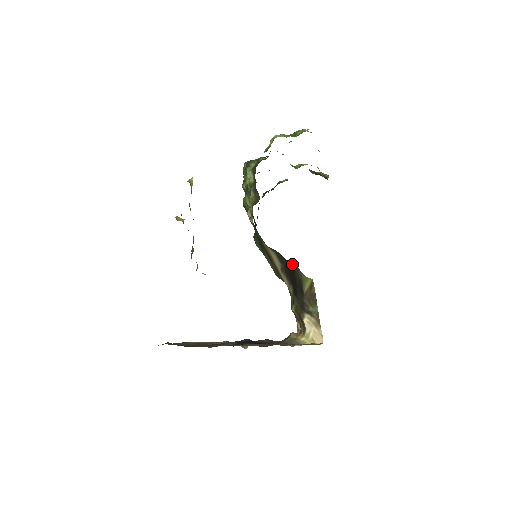
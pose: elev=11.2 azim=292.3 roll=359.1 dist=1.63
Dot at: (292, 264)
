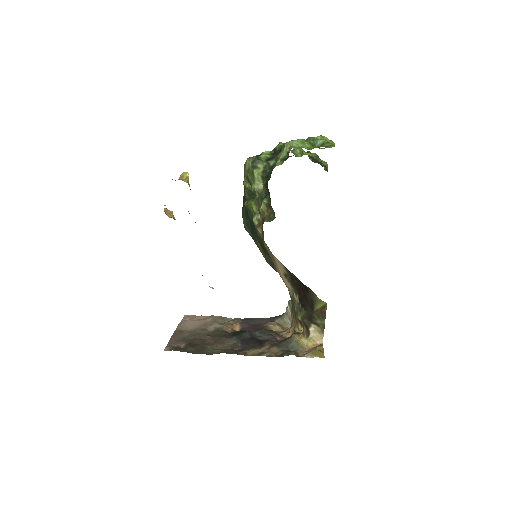
Dot at: (307, 287)
